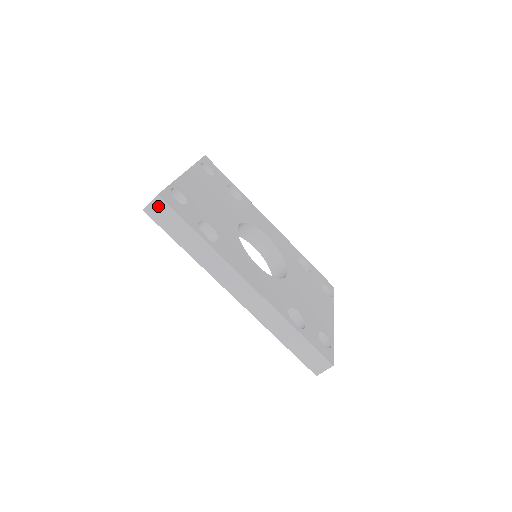
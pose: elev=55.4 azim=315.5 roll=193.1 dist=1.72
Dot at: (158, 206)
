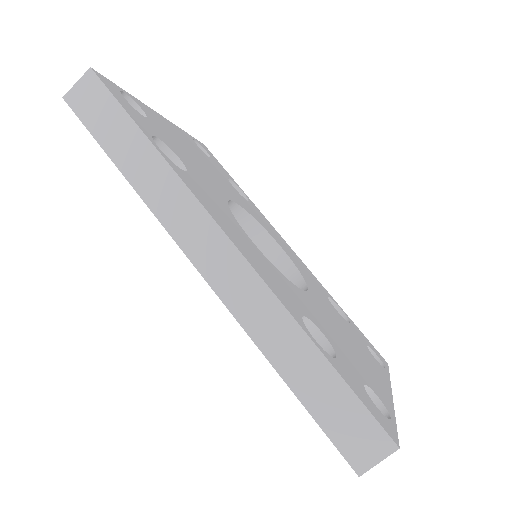
Dot at: (88, 88)
